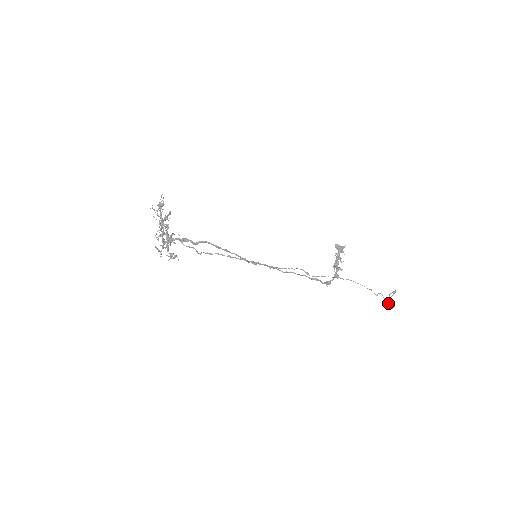
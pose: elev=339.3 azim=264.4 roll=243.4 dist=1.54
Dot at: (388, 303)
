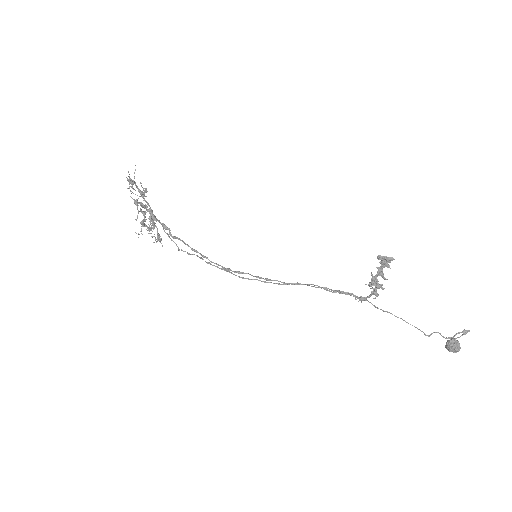
Dot at: (448, 346)
